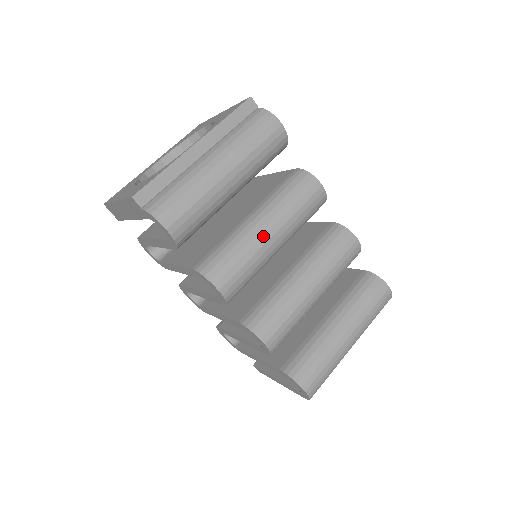
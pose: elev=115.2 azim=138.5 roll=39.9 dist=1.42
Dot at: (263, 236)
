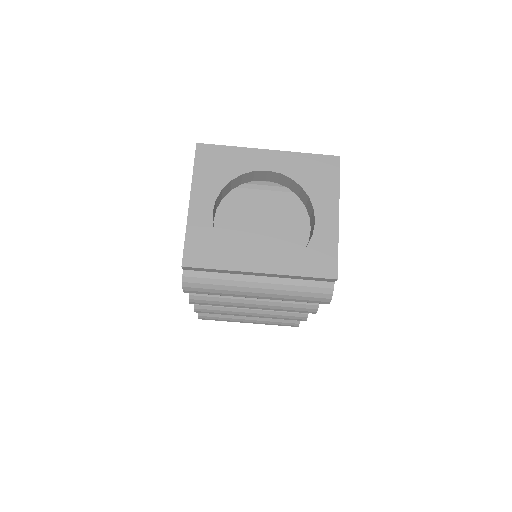
Dot at: (246, 306)
